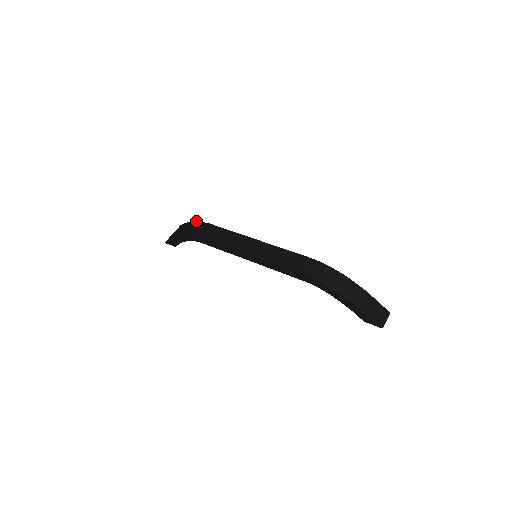
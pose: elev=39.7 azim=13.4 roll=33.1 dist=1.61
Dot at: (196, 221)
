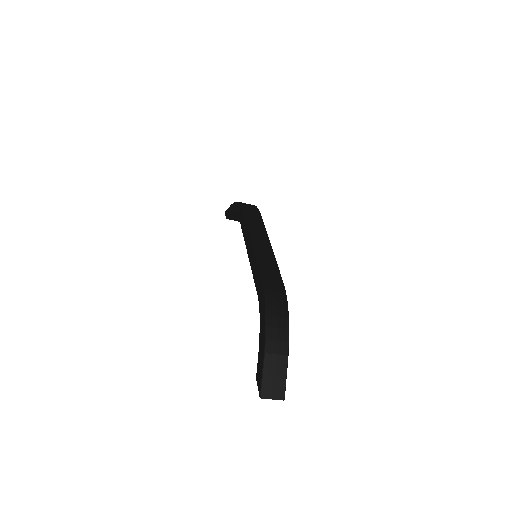
Dot at: occluded
